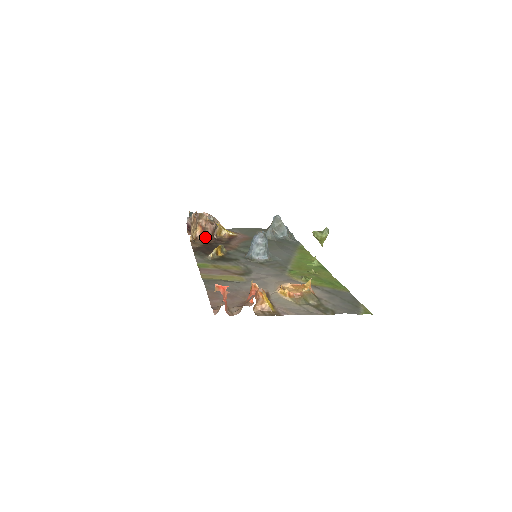
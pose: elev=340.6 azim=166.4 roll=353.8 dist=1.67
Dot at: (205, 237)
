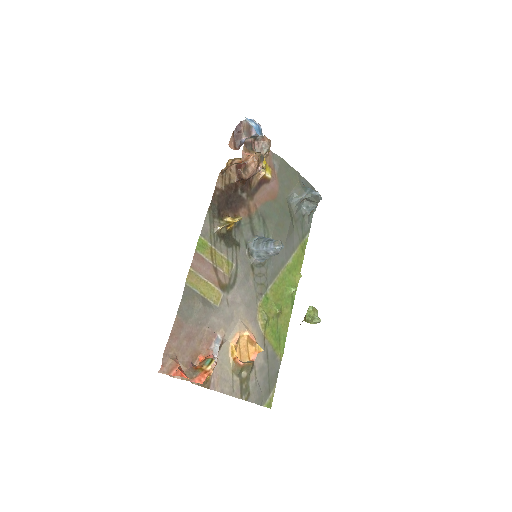
Dot at: (240, 169)
